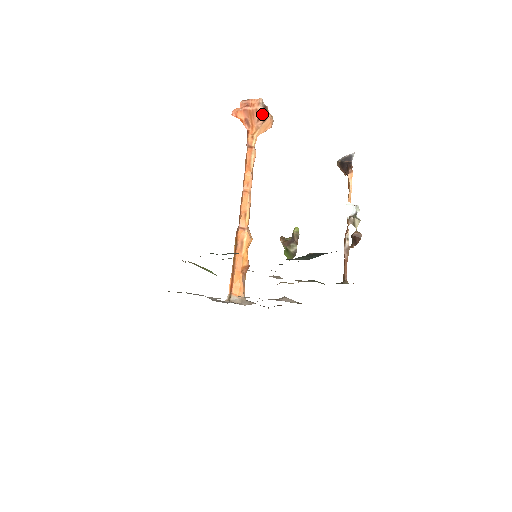
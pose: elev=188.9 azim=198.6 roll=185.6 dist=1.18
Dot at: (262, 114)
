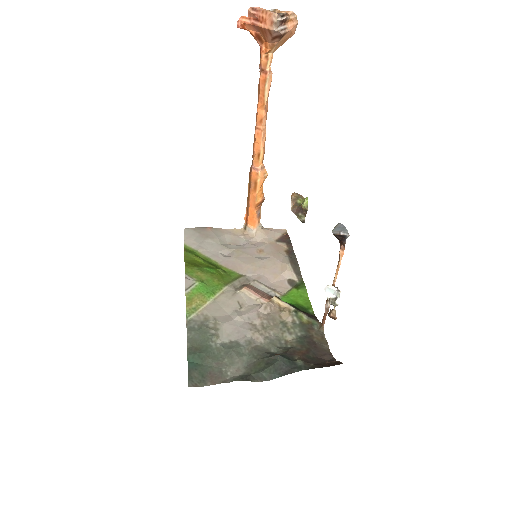
Dot at: (277, 34)
